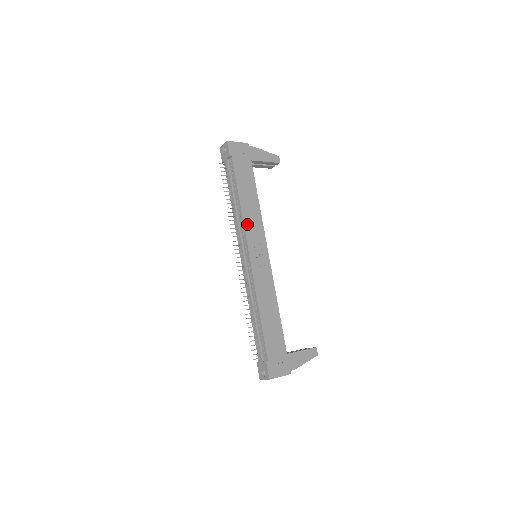
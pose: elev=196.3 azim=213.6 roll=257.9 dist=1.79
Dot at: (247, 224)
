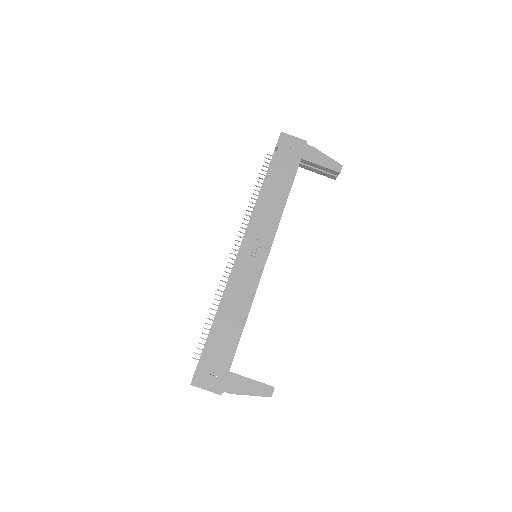
Dot at: (258, 218)
